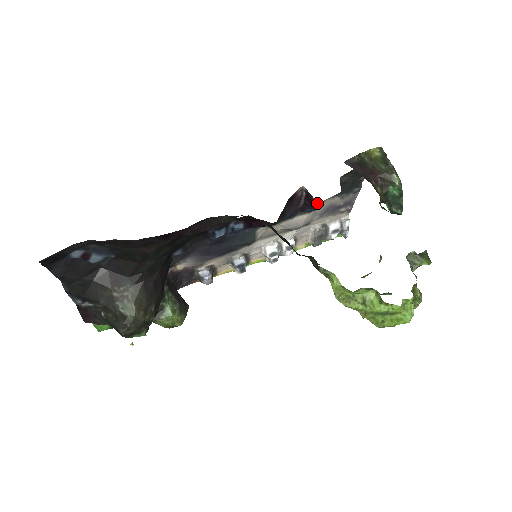
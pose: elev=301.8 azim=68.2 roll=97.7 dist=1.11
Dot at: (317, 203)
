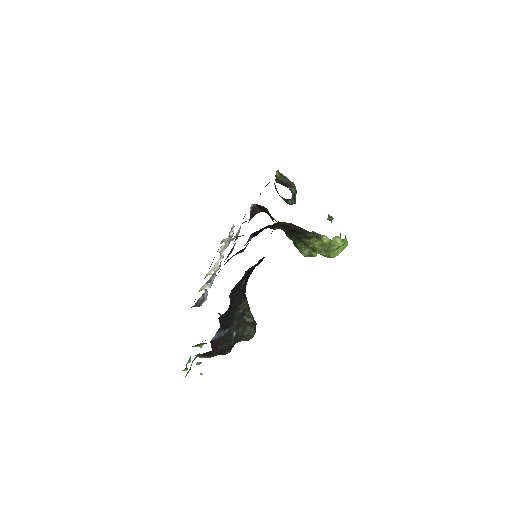
Dot at: occluded
